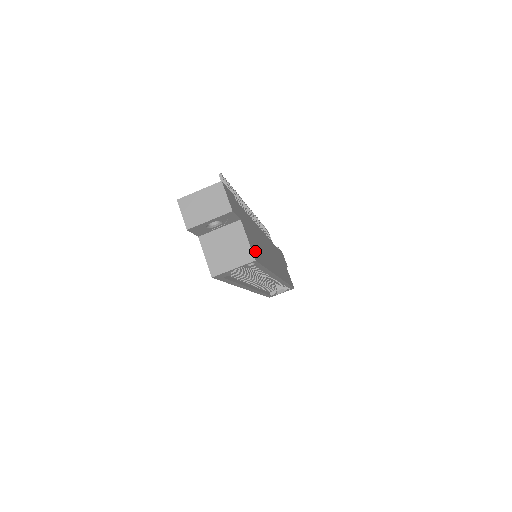
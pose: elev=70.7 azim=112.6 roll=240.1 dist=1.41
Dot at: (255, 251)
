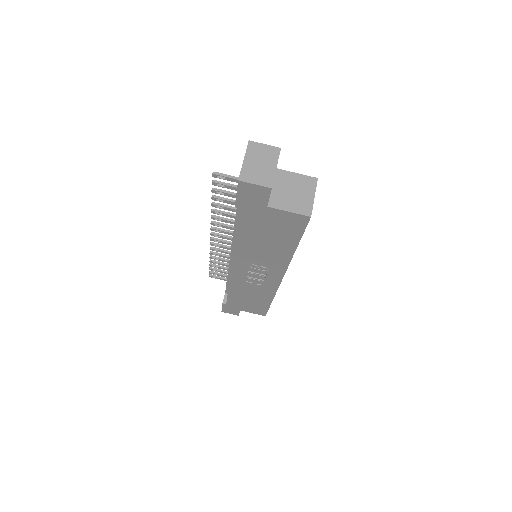
Dot at: occluded
